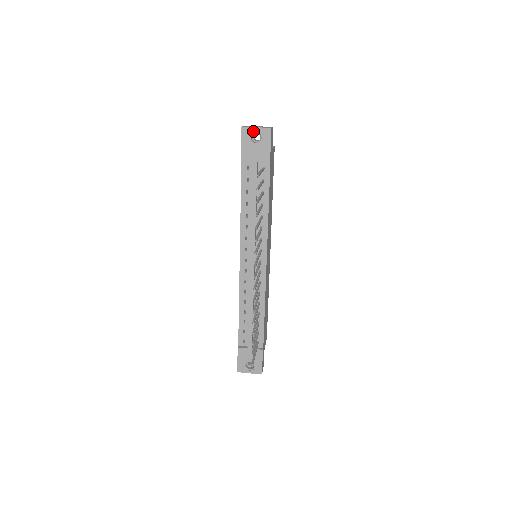
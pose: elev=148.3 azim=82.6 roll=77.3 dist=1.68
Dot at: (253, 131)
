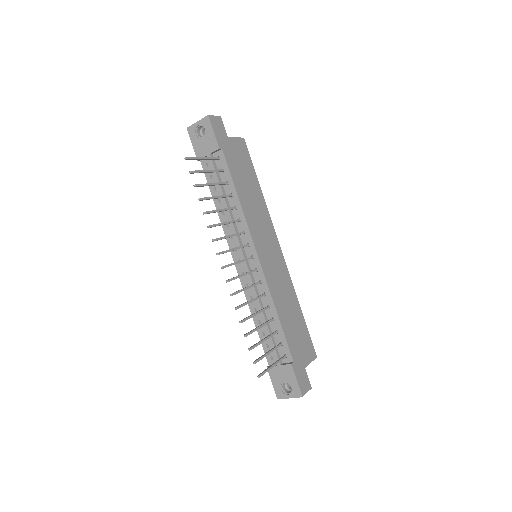
Dot at: (196, 127)
